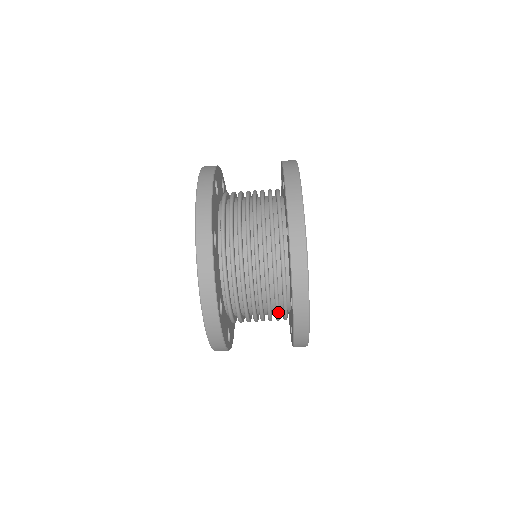
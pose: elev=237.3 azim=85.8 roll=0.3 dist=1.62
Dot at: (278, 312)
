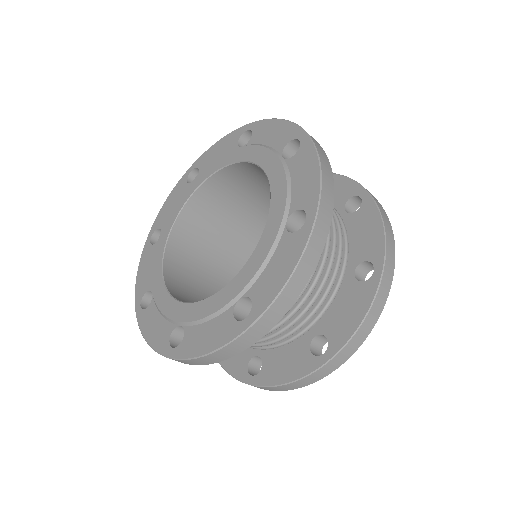
Dot at: occluded
